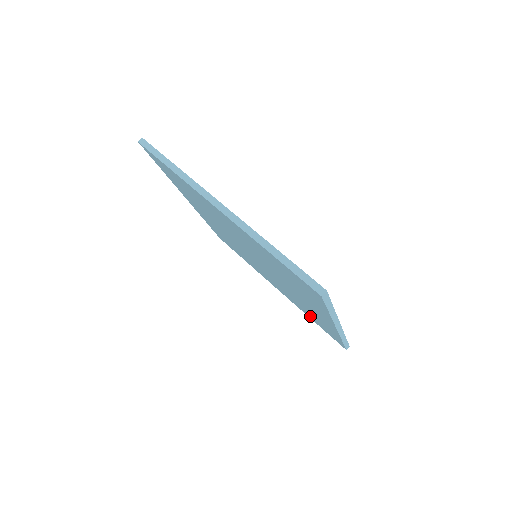
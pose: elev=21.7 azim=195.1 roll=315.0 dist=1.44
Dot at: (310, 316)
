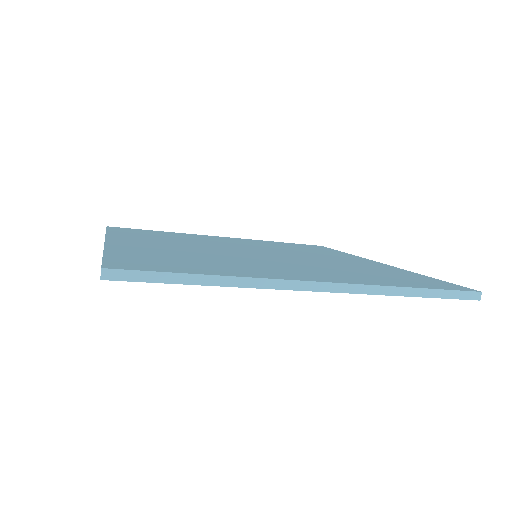
Dot at: occluded
